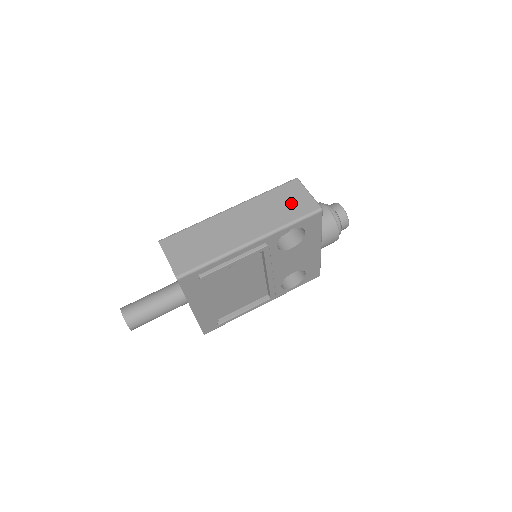
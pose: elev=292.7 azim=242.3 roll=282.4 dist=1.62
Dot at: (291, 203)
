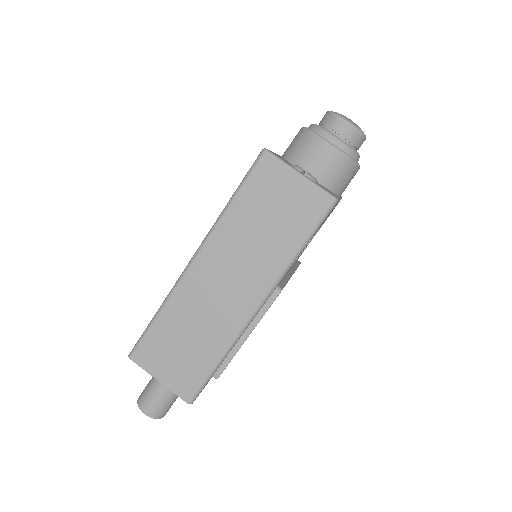
Dot at: (281, 211)
